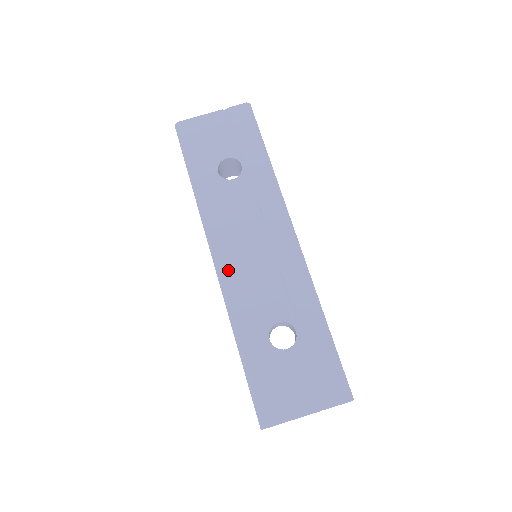
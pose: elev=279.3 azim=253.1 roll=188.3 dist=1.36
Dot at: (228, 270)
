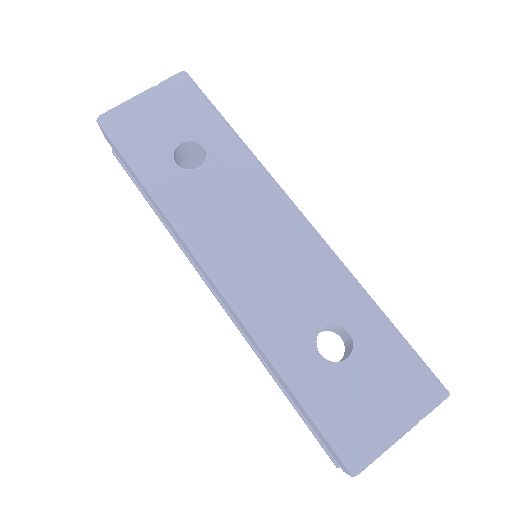
Dot at: (234, 282)
